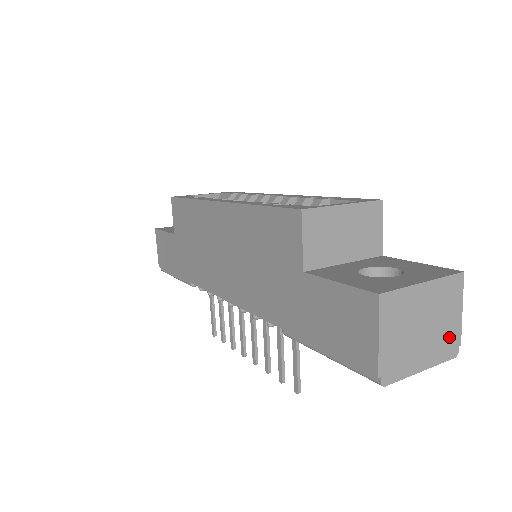
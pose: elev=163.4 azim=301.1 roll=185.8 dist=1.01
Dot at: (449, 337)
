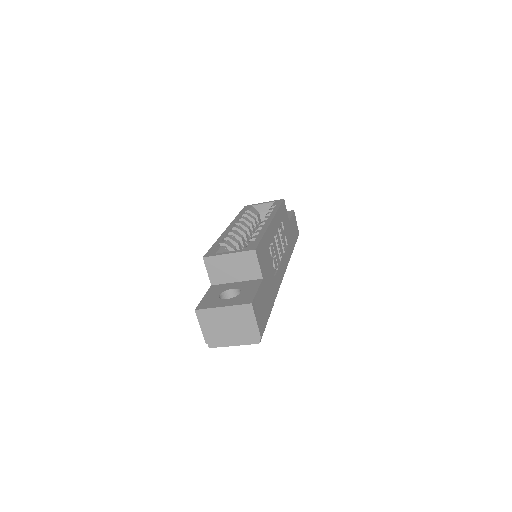
Dot at: (250, 333)
